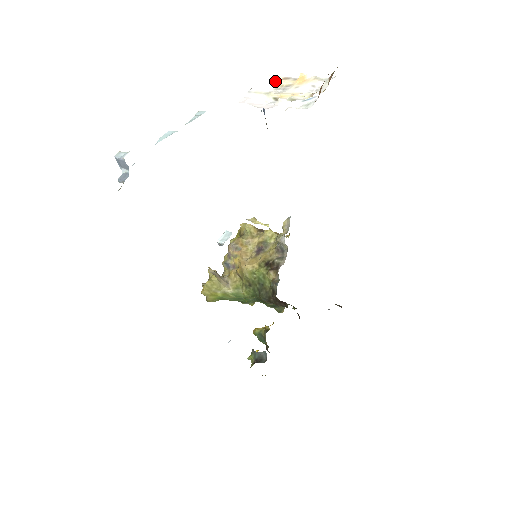
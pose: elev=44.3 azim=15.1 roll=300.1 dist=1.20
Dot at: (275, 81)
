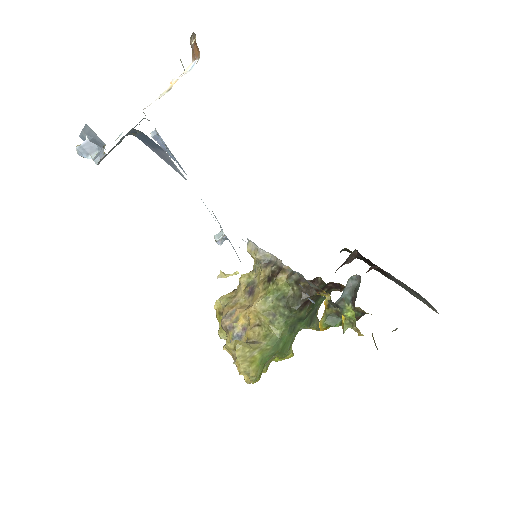
Dot at: occluded
